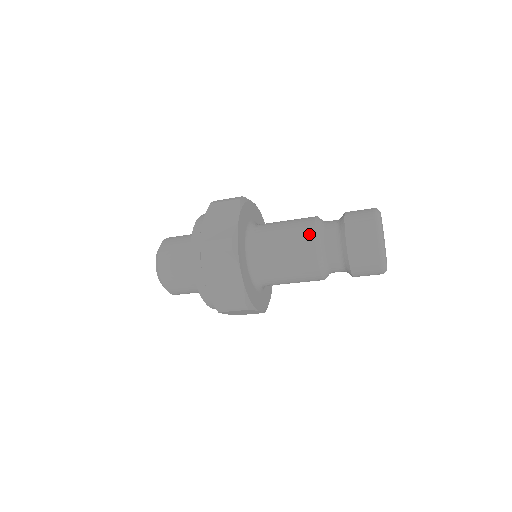
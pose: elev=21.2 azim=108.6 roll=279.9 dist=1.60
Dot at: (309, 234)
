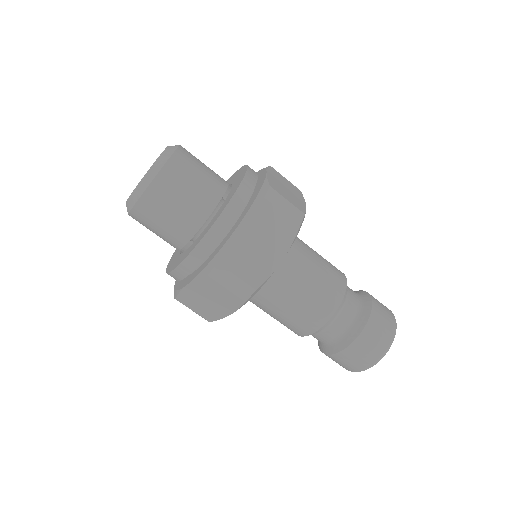
Dot at: occluded
